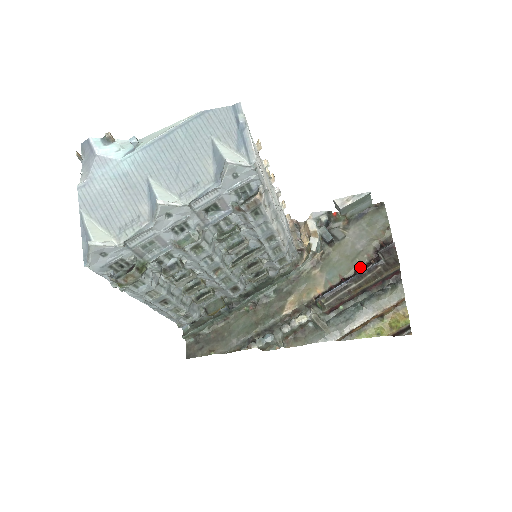
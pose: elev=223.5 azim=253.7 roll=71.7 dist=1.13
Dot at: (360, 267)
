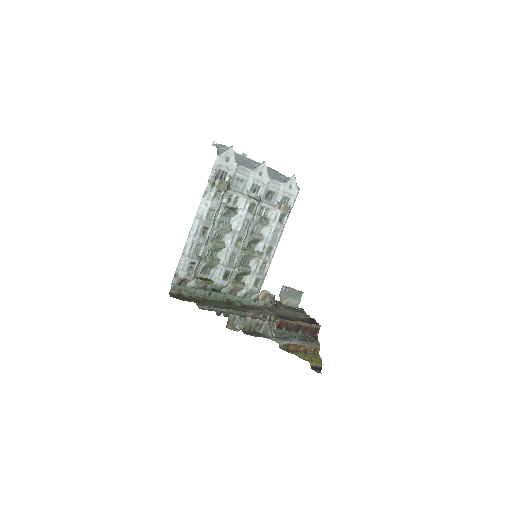
Dot at: occluded
